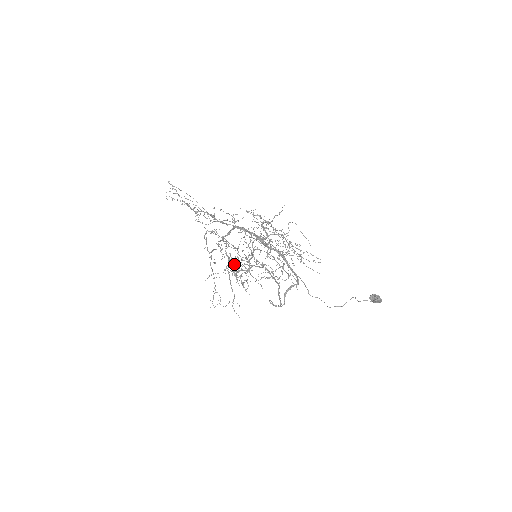
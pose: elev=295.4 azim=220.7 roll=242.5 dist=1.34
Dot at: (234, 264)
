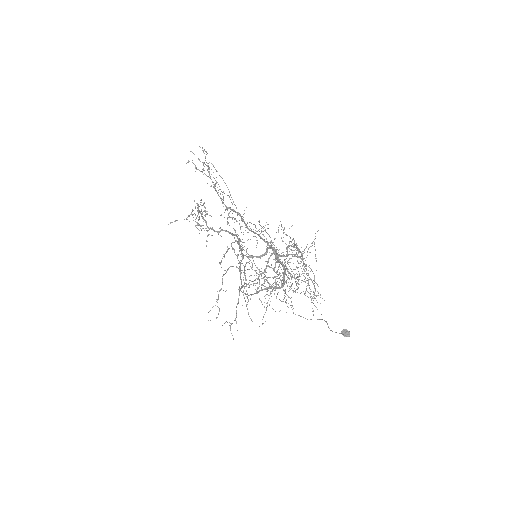
Dot at: occluded
